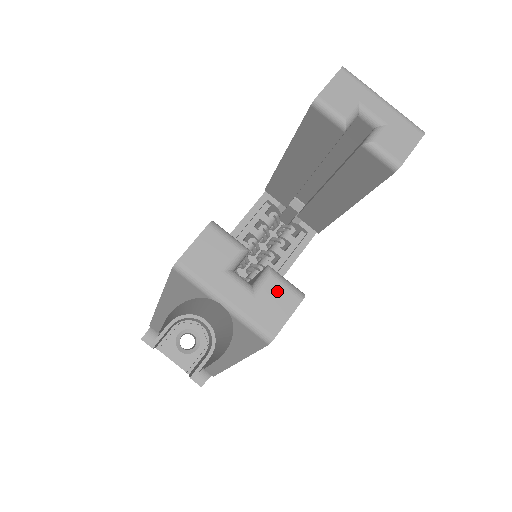
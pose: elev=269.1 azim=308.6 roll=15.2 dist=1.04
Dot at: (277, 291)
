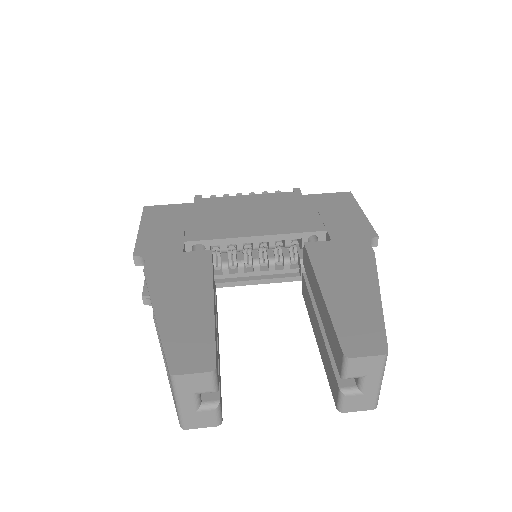
Dot at: (210, 416)
